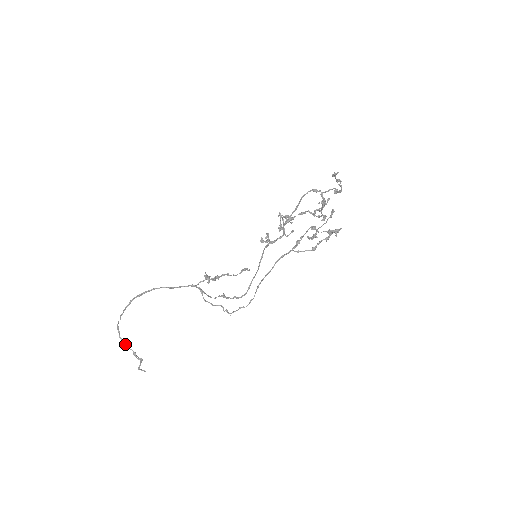
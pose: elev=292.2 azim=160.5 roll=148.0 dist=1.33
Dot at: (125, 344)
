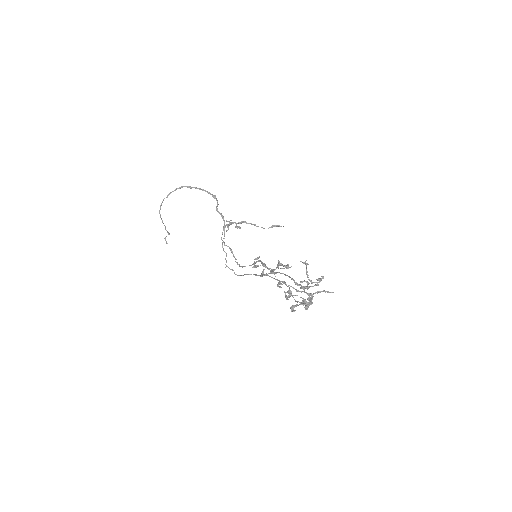
Dot at: (161, 219)
